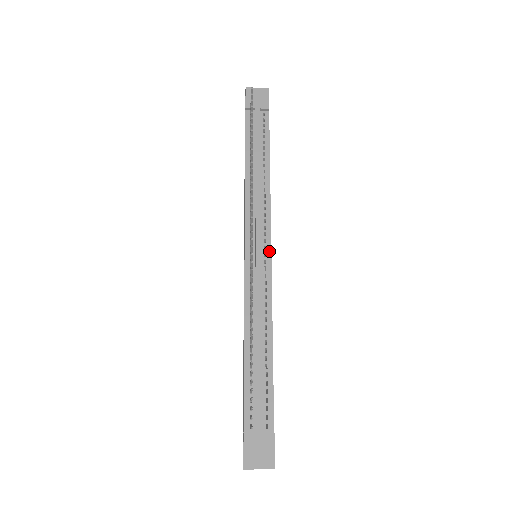
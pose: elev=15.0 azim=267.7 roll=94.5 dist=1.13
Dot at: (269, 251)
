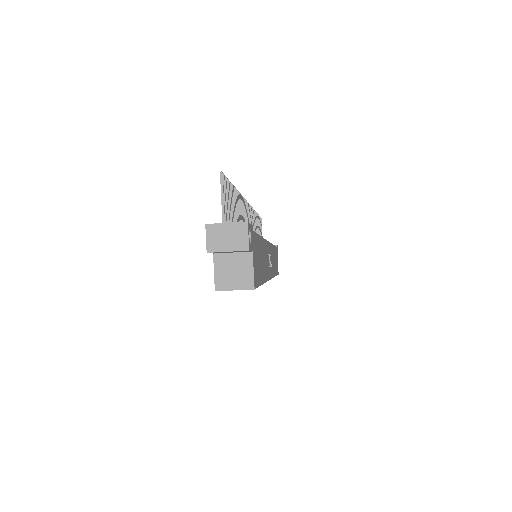
Dot at: occluded
